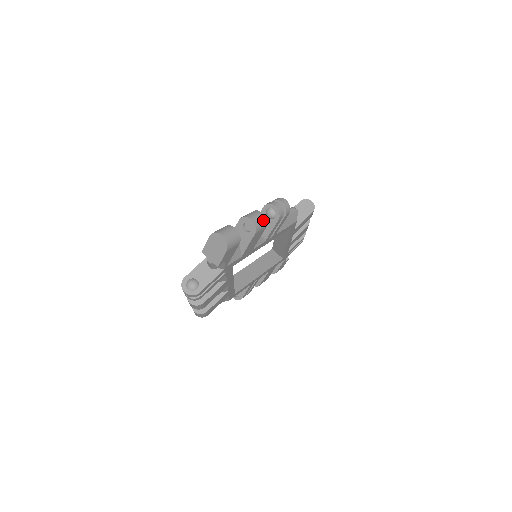
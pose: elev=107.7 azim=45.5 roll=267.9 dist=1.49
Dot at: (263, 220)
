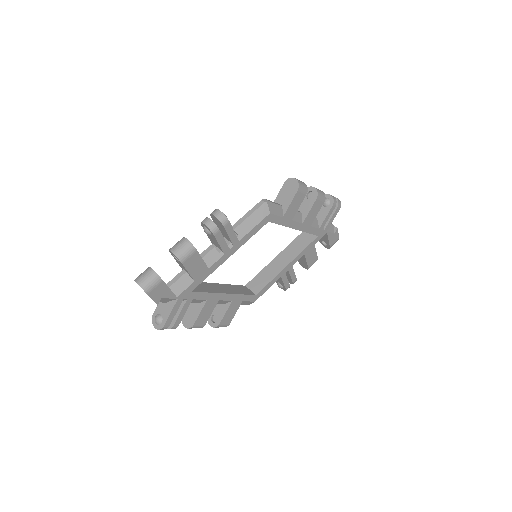
Dot at: (187, 246)
